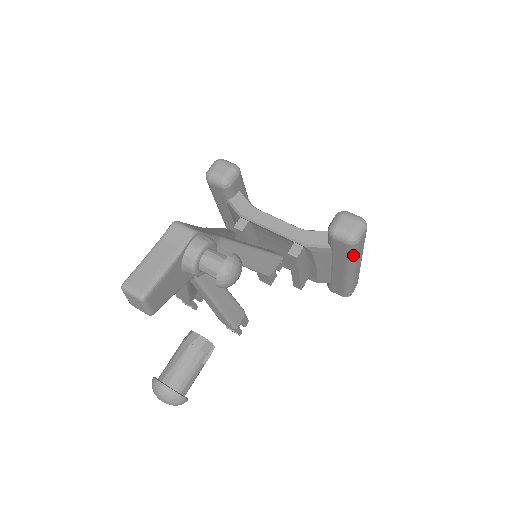
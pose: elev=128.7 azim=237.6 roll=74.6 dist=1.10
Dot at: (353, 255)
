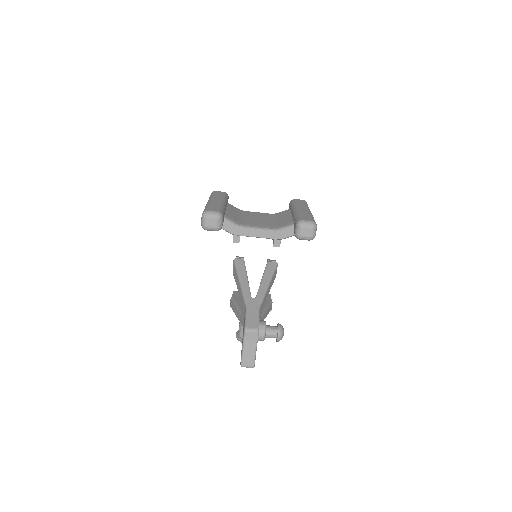
Dot at: occluded
